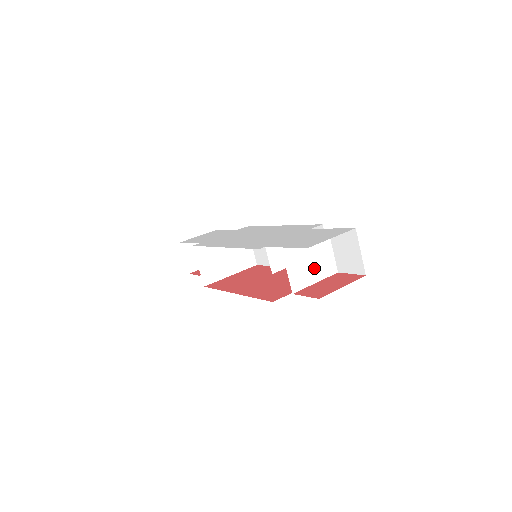
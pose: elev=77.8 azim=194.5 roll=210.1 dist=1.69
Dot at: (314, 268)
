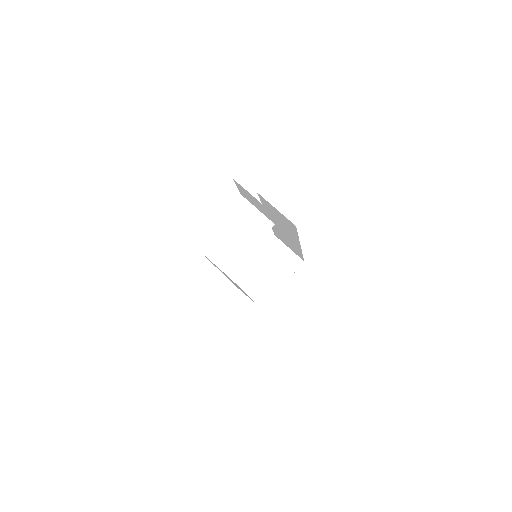
Dot at: (244, 236)
